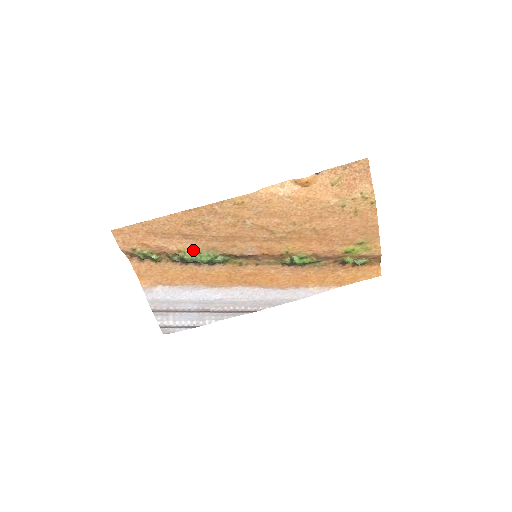
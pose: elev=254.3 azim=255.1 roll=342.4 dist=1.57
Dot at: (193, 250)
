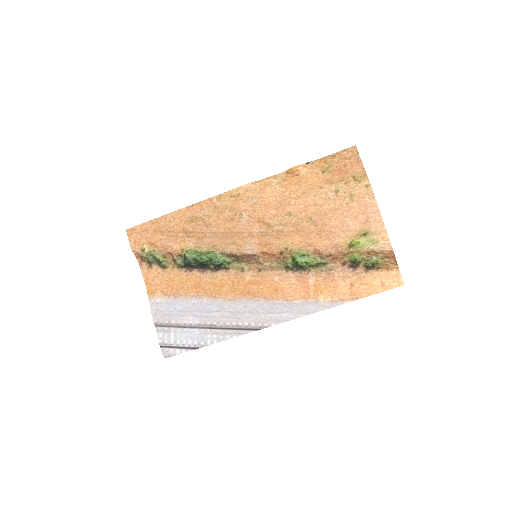
Dot at: (195, 249)
